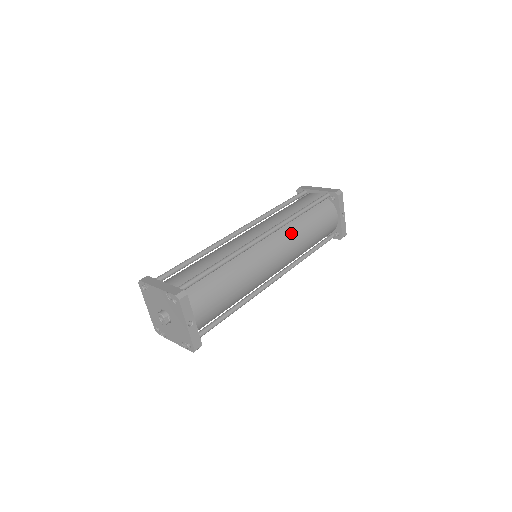
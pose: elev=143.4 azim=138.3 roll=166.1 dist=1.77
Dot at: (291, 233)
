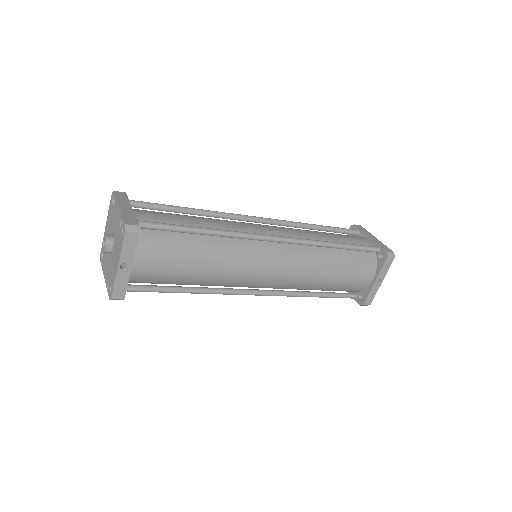
Dot at: (308, 258)
